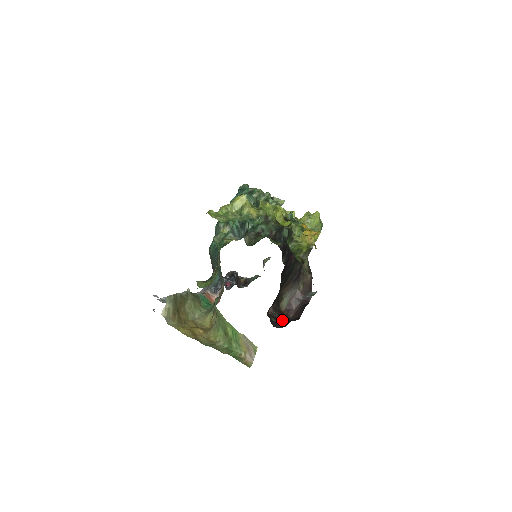
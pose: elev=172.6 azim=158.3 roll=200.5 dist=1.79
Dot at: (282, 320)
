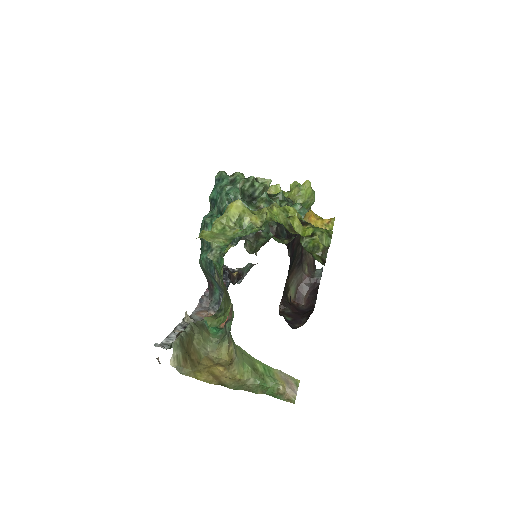
Dot at: (297, 315)
